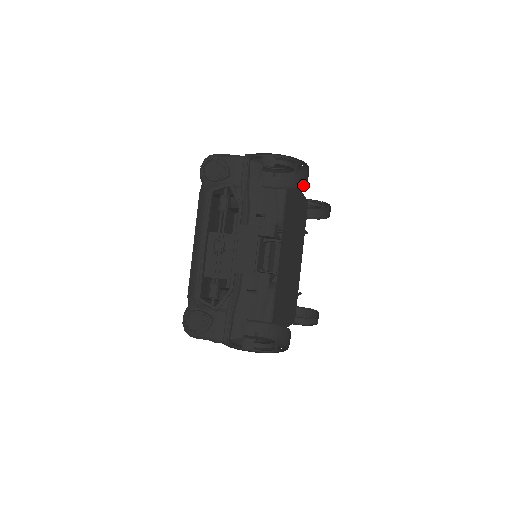
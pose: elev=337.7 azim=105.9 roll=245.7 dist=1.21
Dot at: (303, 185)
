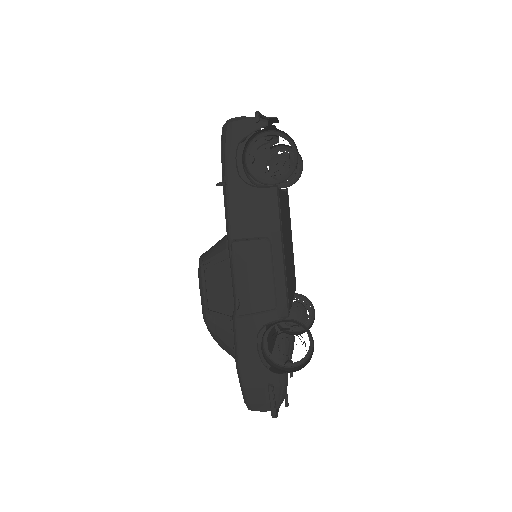
Dot at: occluded
